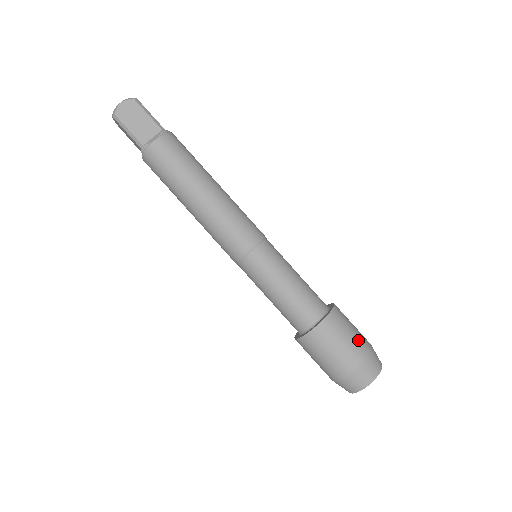
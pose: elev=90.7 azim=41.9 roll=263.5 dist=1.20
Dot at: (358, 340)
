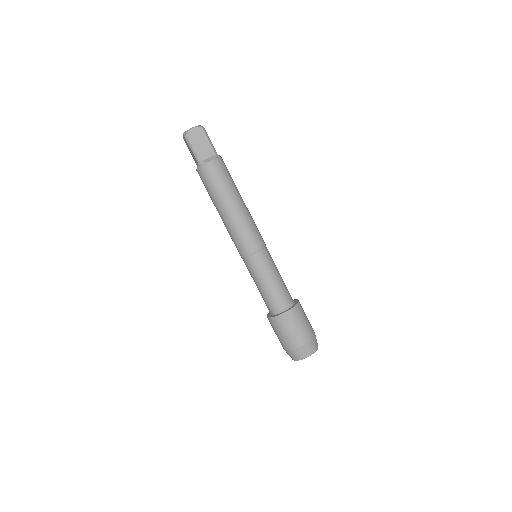
Dot at: (308, 328)
